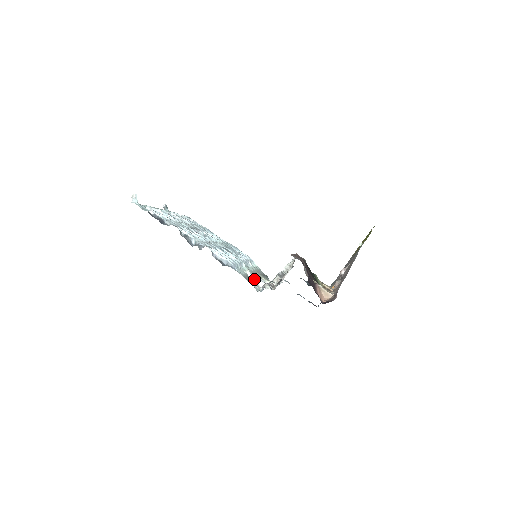
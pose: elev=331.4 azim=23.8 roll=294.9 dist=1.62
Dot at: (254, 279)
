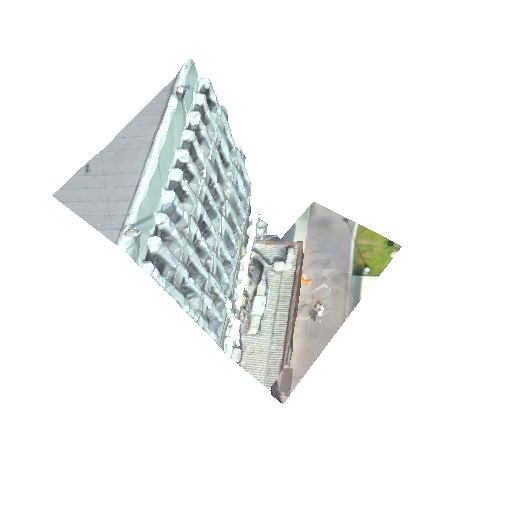
Dot at: (230, 316)
